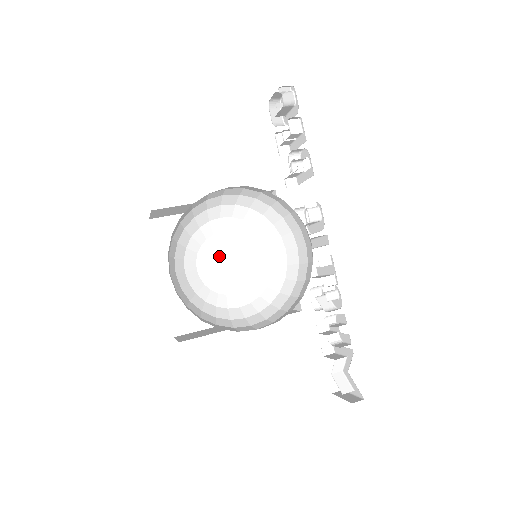
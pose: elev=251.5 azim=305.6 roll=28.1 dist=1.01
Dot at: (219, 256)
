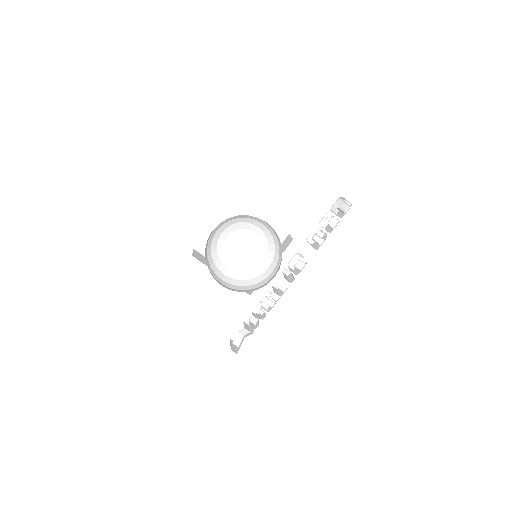
Dot at: (243, 240)
